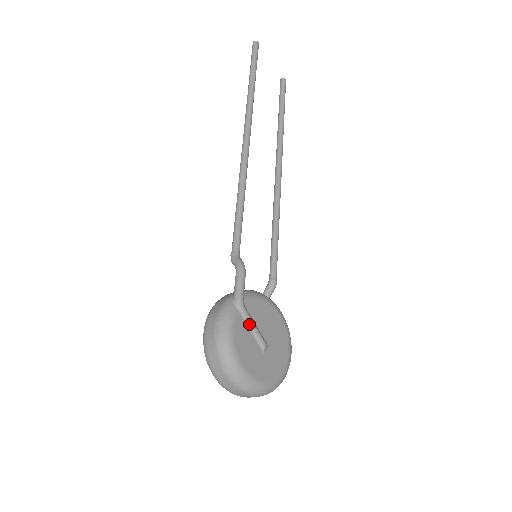
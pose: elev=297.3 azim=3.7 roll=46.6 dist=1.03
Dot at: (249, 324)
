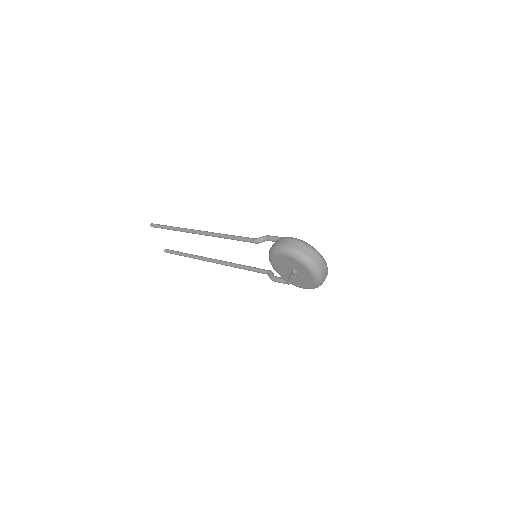
Dot at: occluded
